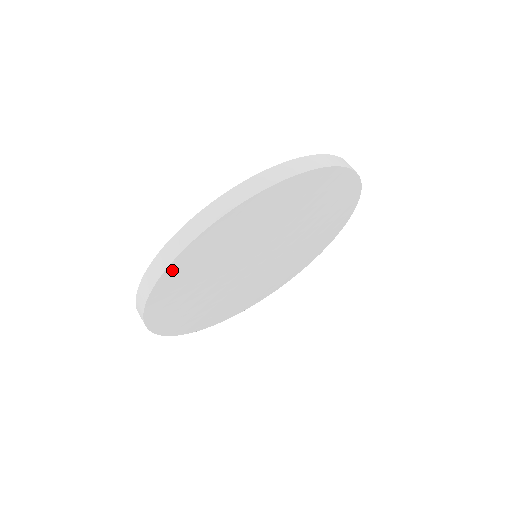
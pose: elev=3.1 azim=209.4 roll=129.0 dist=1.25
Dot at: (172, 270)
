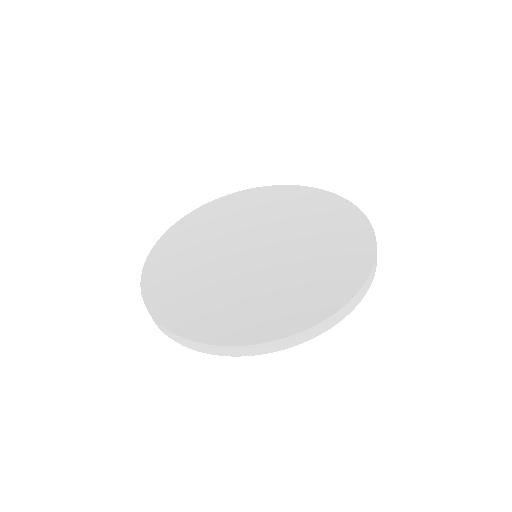
Dot at: occluded
